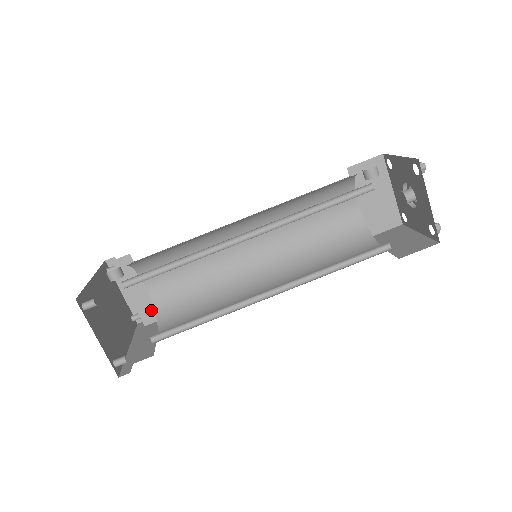
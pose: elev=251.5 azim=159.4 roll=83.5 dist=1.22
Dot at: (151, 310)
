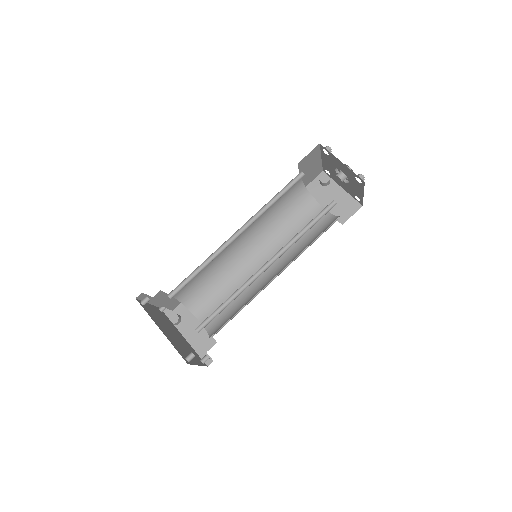
Dot at: (176, 302)
